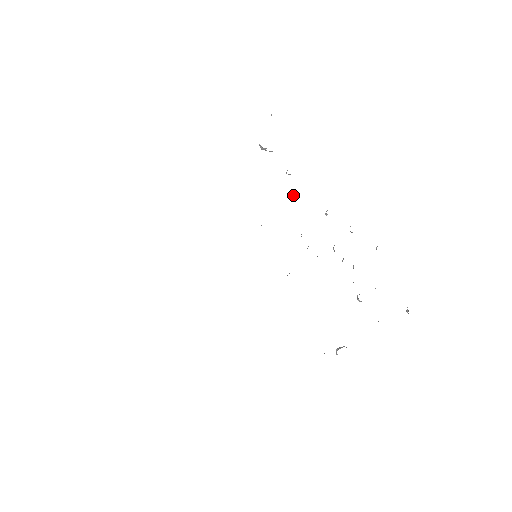
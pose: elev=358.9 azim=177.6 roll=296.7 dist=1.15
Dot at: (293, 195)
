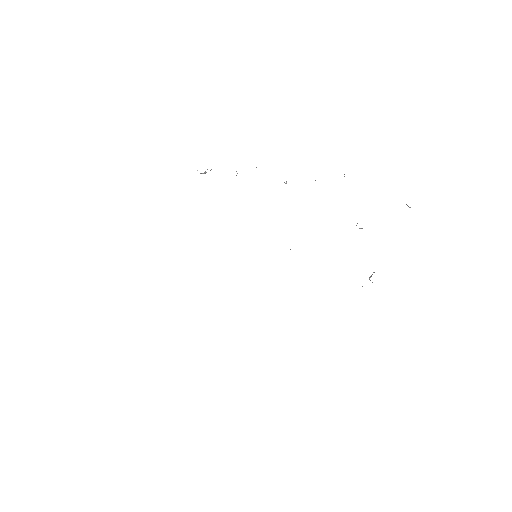
Dot at: occluded
